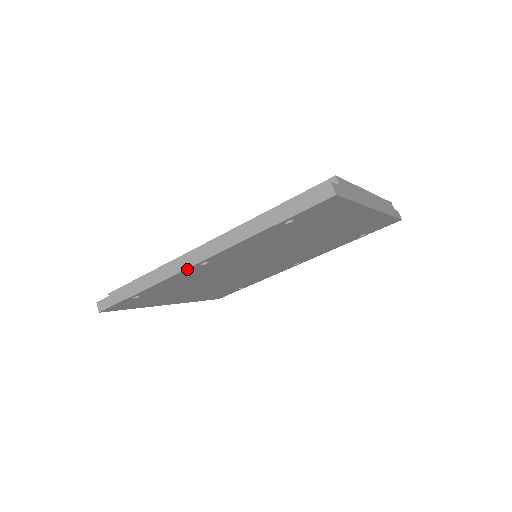
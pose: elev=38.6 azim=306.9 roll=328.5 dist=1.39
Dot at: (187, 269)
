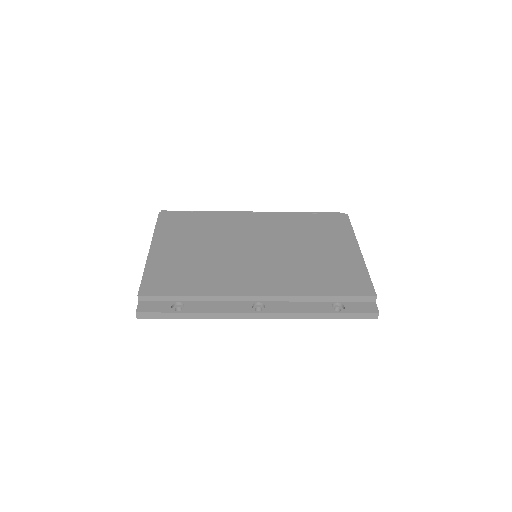
Dot at: (246, 318)
